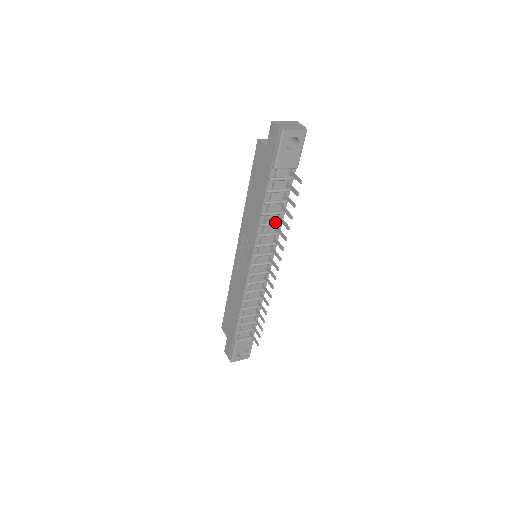
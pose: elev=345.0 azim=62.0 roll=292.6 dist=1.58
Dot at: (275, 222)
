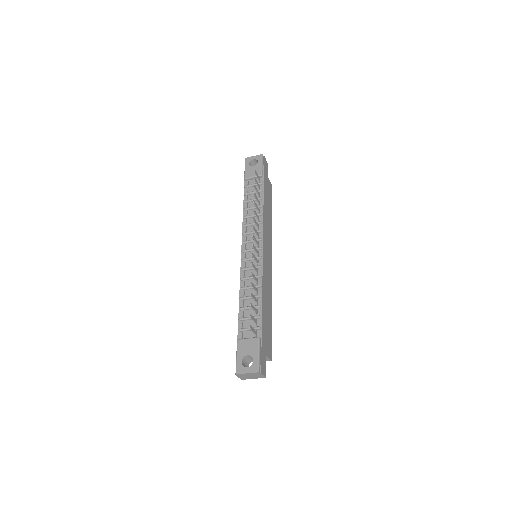
Dot at: occluded
